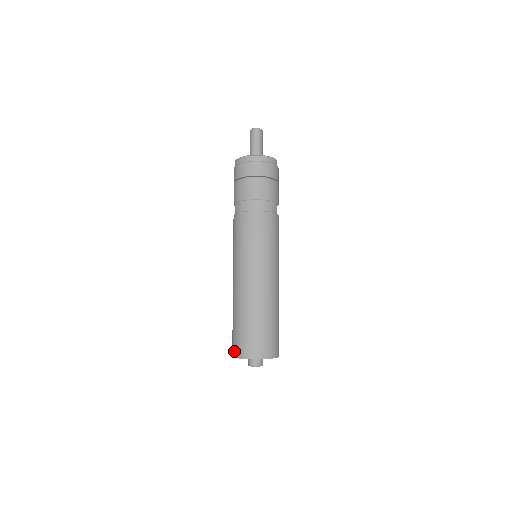
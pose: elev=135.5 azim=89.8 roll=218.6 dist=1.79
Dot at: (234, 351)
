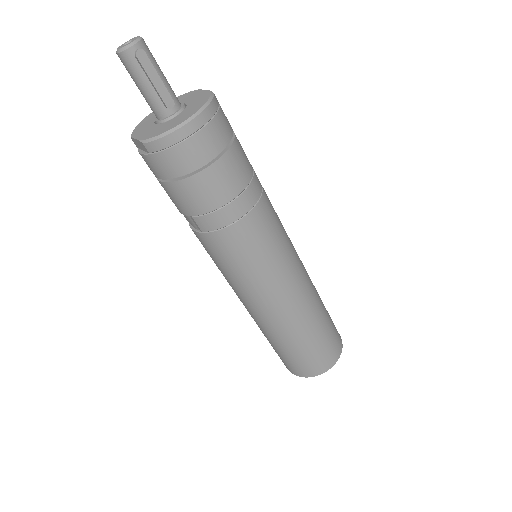
Dot at: (297, 373)
